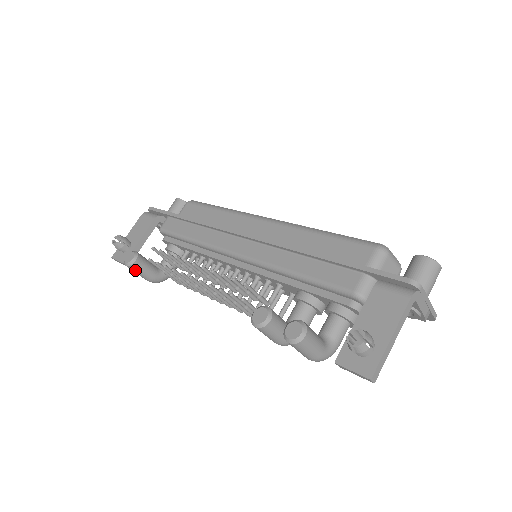
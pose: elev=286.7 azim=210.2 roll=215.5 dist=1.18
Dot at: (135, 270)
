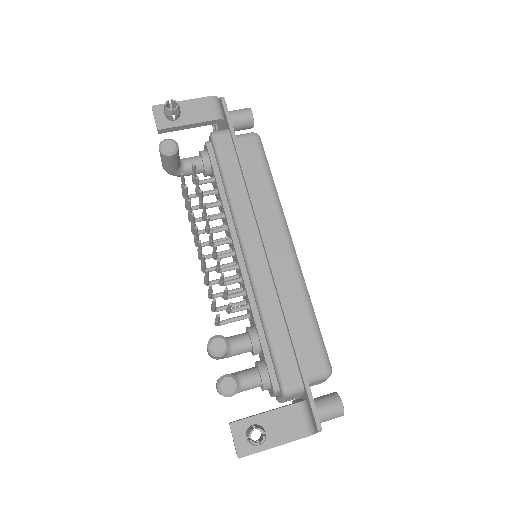
Dot at: (162, 157)
